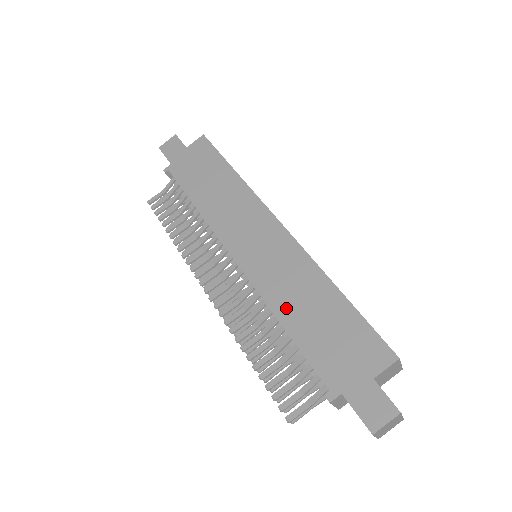
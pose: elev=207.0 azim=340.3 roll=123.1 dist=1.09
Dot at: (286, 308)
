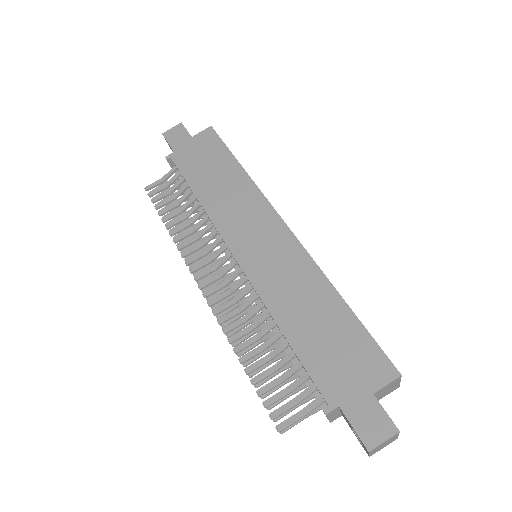
Dot at: (286, 312)
